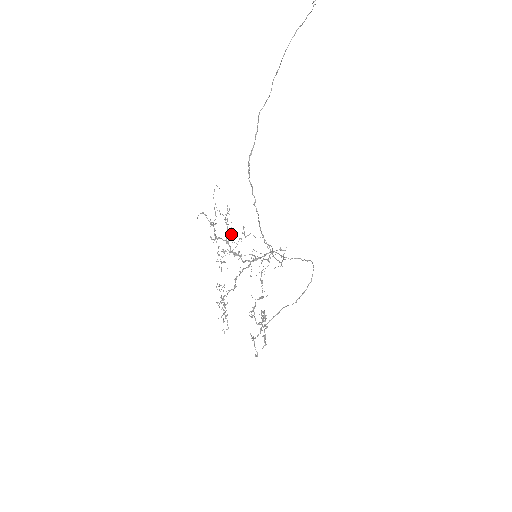
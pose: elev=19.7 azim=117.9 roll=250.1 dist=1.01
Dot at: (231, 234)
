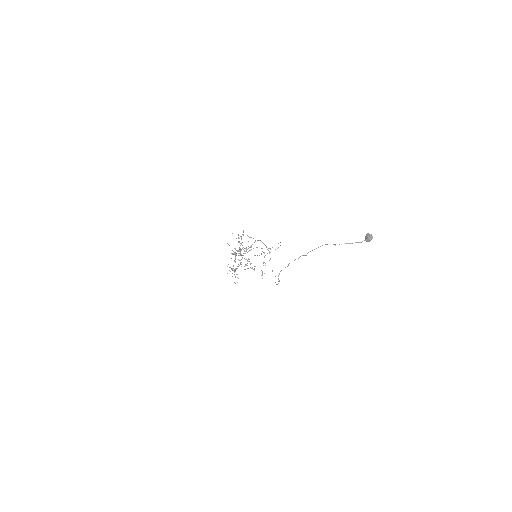
Dot at: occluded
